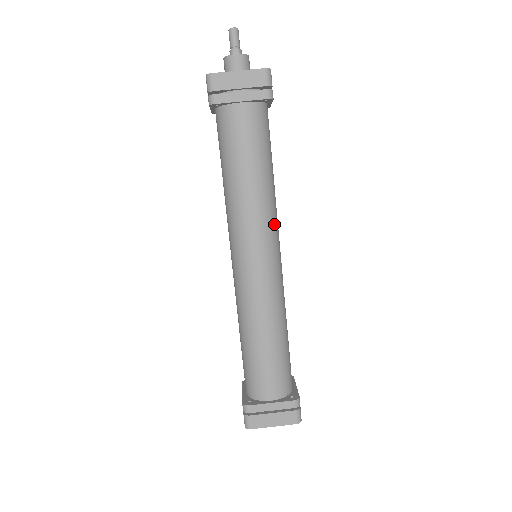
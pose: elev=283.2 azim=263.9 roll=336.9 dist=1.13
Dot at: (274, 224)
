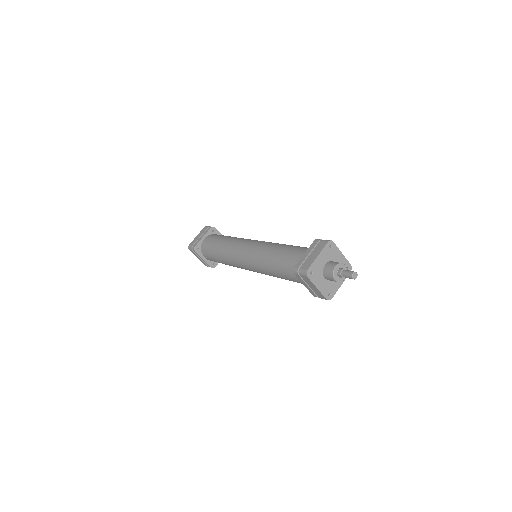
Dot at: occluded
